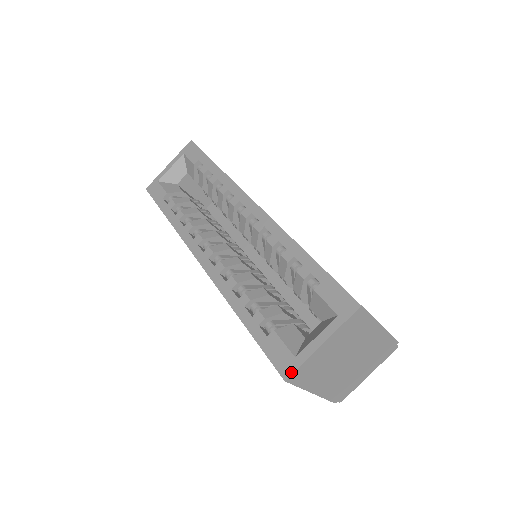
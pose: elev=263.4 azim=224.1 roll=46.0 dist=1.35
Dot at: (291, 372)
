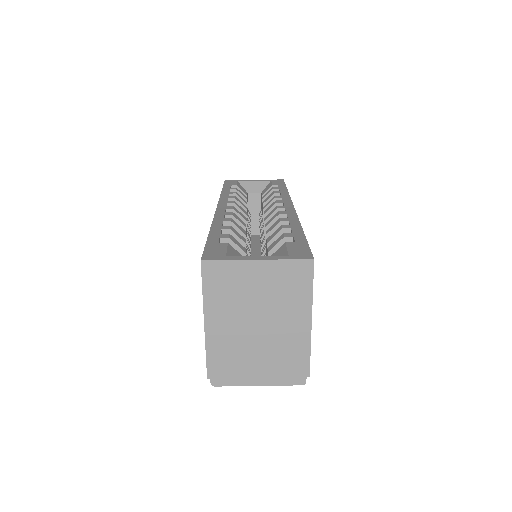
Dot at: (212, 259)
